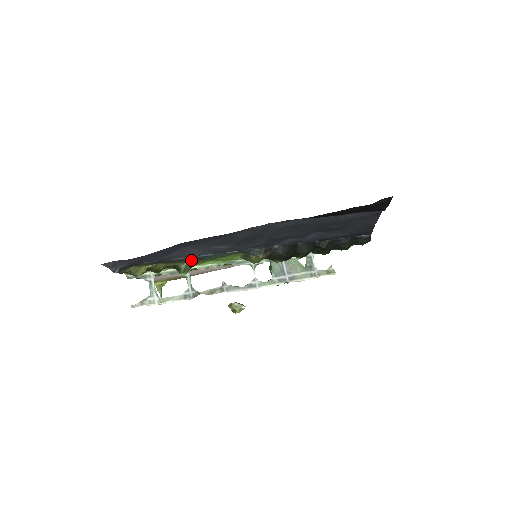
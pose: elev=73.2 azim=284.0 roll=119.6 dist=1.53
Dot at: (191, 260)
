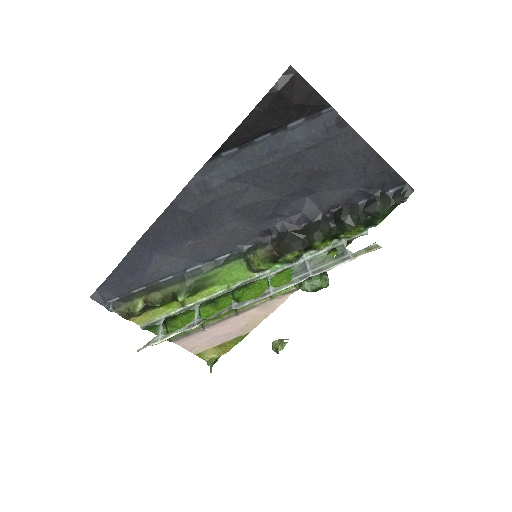
Dot at: (182, 279)
